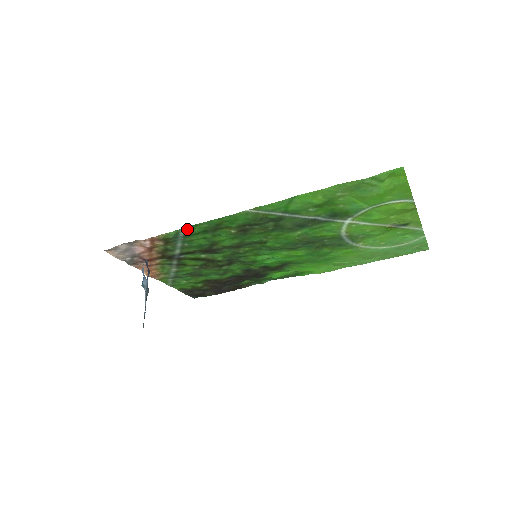
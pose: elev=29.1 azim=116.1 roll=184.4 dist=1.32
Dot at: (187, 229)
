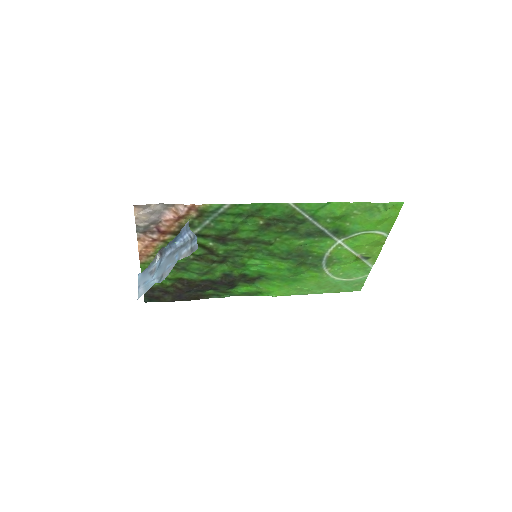
Dot at: (231, 206)
